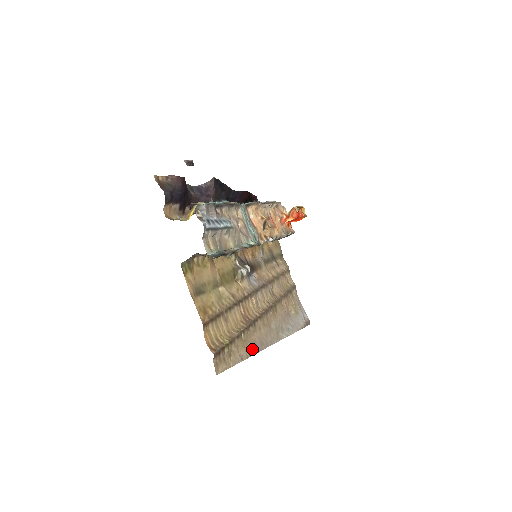
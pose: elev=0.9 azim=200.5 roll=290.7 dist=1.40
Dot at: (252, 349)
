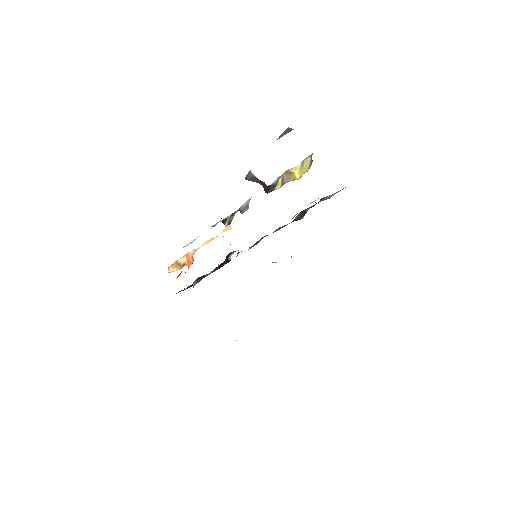
Dot at: occluded
